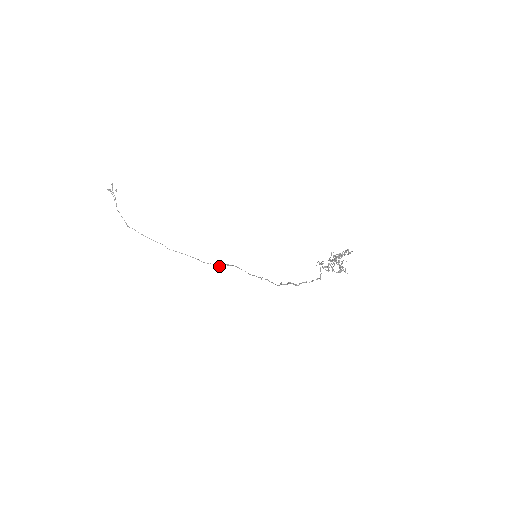
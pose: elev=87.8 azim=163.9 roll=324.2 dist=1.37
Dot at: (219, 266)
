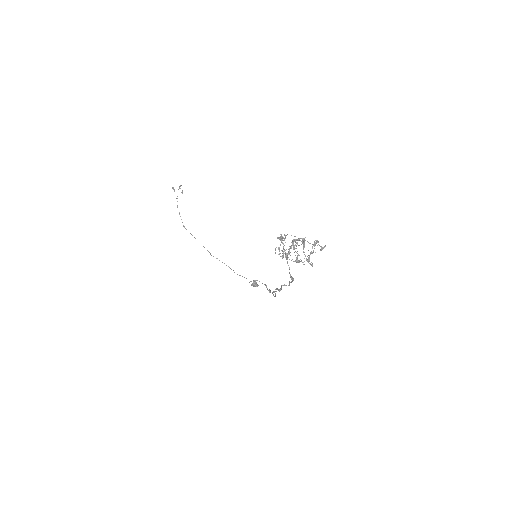
Dot at: (255, 284)
